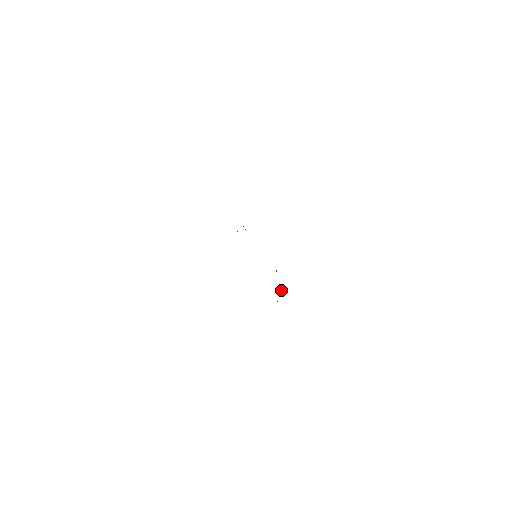
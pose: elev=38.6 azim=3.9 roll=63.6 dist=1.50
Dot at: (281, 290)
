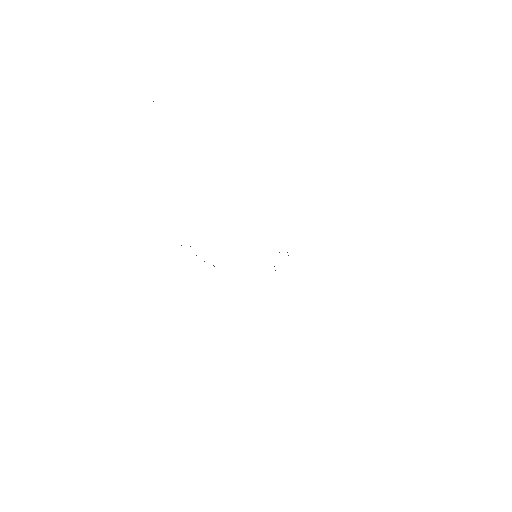
Dot at: occluded
